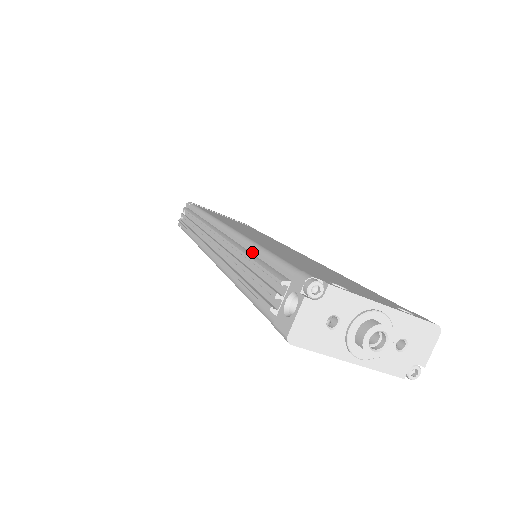
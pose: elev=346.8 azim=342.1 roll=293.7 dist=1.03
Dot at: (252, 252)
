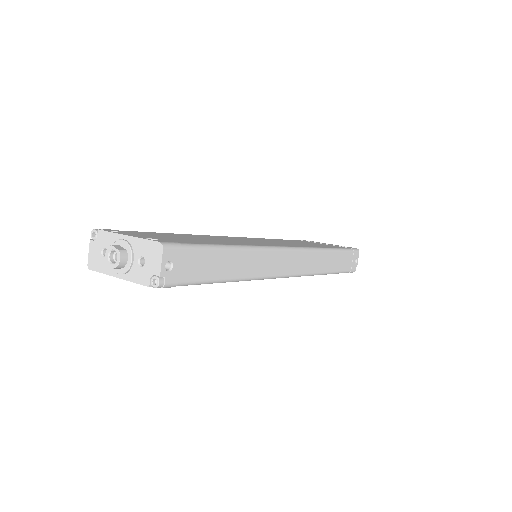
Dot at: occluded
